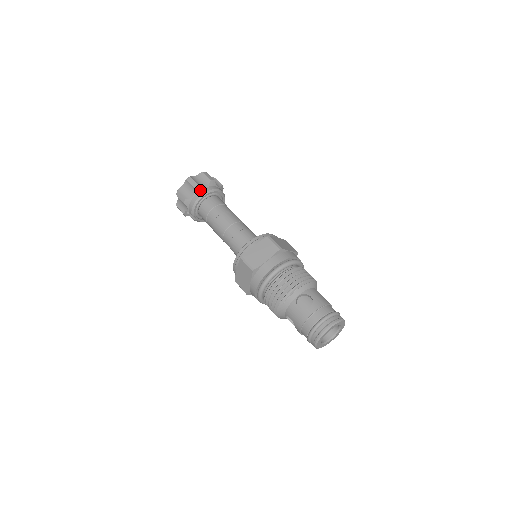
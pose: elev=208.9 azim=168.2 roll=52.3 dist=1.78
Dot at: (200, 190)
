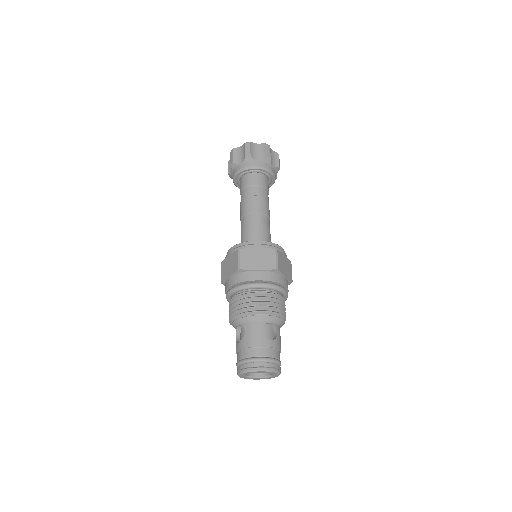
Dot at: (236, 167)
